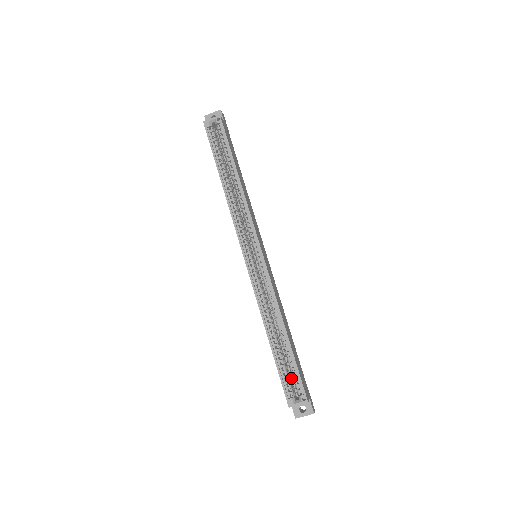
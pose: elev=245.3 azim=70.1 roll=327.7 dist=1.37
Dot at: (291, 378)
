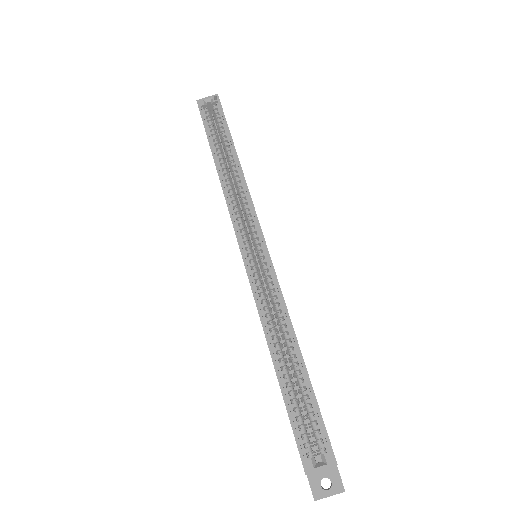
Dot at: occluded
